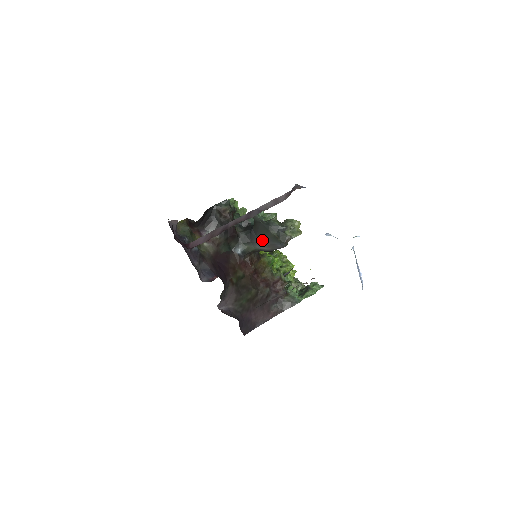
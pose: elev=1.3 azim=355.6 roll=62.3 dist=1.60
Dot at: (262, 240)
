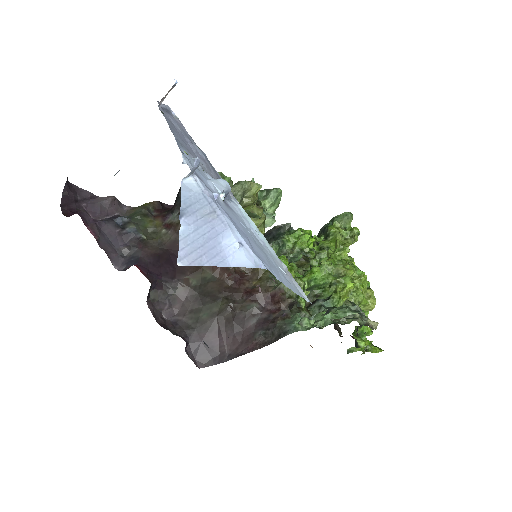
Dot at: occluded
